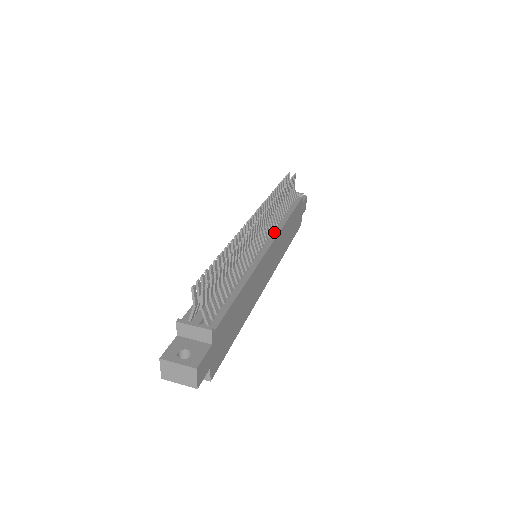
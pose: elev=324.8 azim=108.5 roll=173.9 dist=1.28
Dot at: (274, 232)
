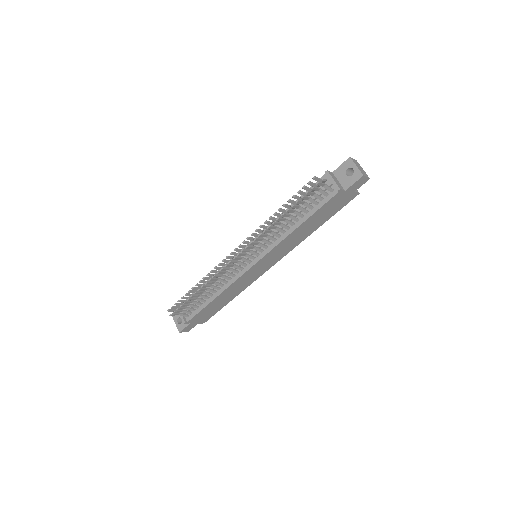
Dot at: (269, 246)
